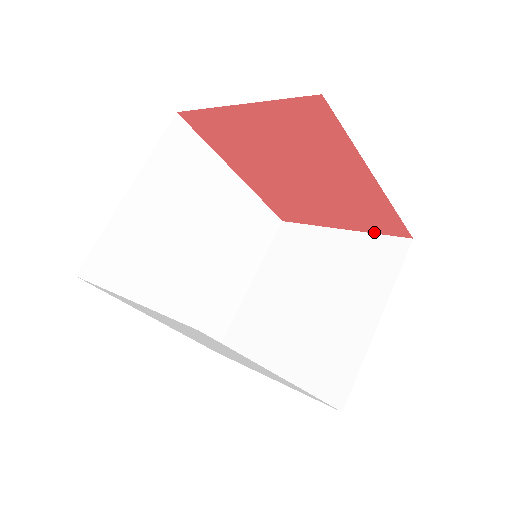
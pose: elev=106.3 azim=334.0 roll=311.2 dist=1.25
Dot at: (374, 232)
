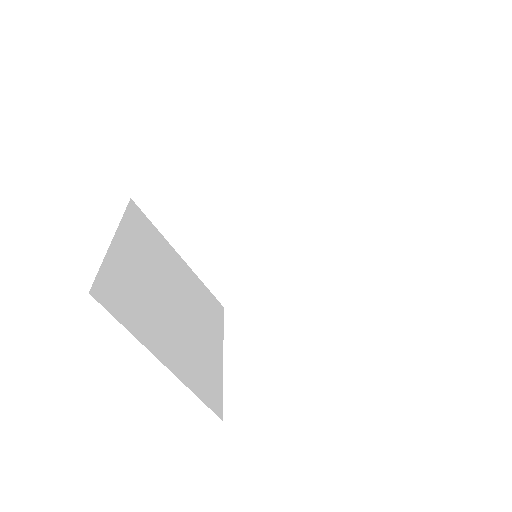
Dot at: occluded
